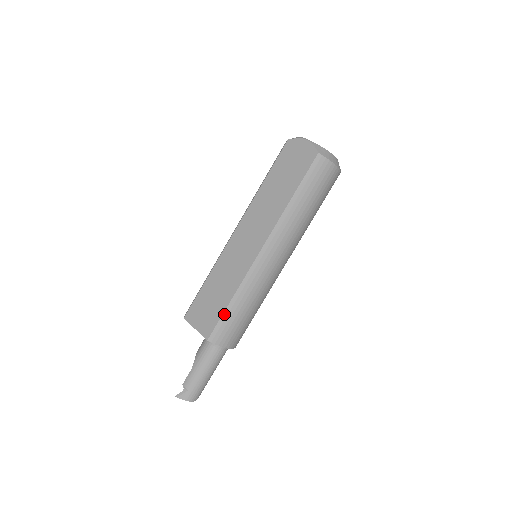
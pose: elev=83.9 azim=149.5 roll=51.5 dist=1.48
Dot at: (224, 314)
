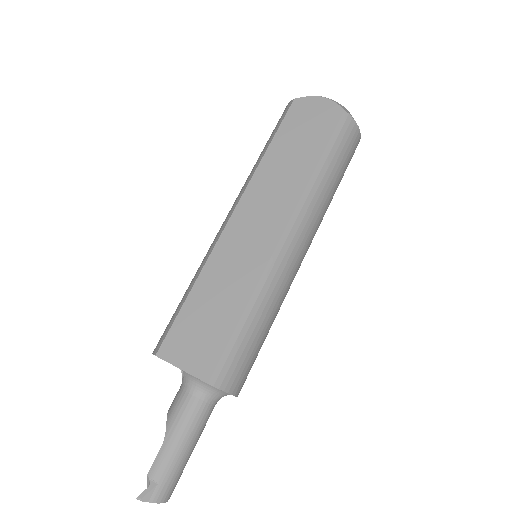
Dot at: (232, 337)
